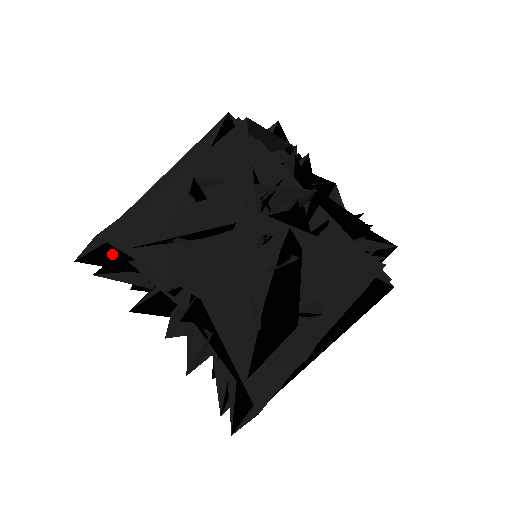
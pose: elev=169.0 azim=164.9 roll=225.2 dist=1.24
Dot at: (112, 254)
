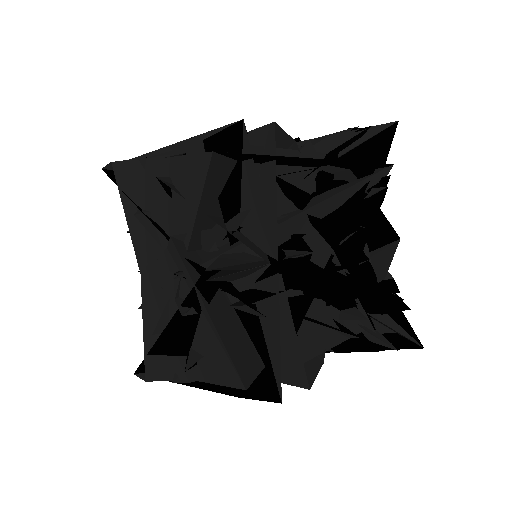
Dot at: occluded
